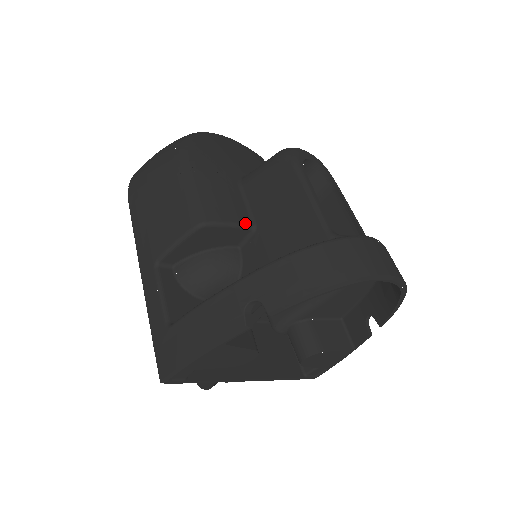
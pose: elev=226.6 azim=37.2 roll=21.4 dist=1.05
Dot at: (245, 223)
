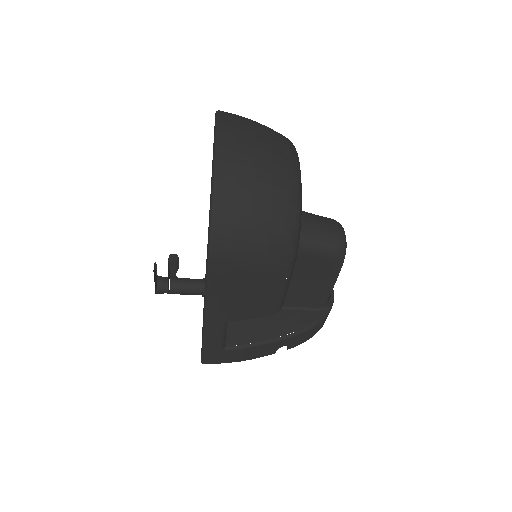
Dot at: occluded
